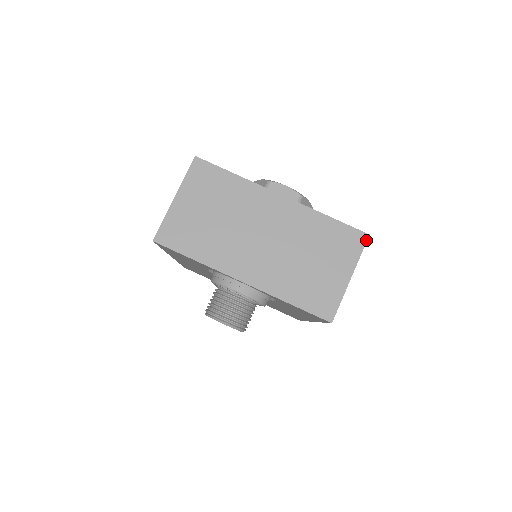
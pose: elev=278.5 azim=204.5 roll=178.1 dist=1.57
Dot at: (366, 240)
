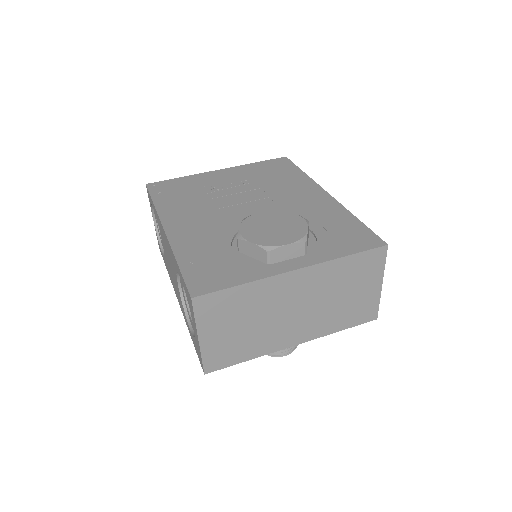
Dot at: (386, 251)
